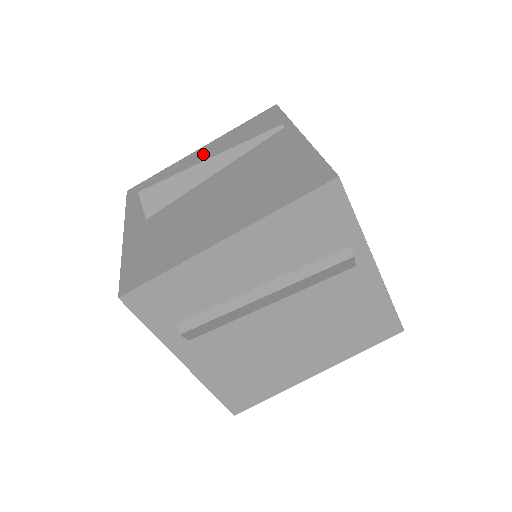
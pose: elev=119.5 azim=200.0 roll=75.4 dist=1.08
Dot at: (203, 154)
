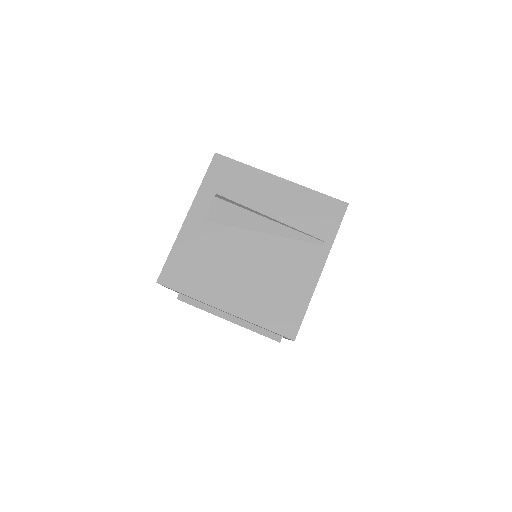
Dot at: (276, 191)
